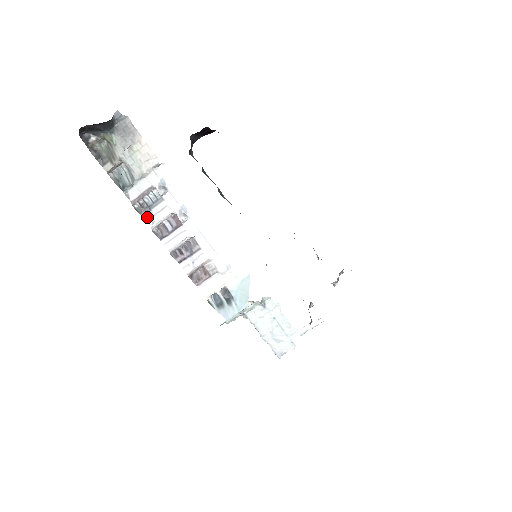
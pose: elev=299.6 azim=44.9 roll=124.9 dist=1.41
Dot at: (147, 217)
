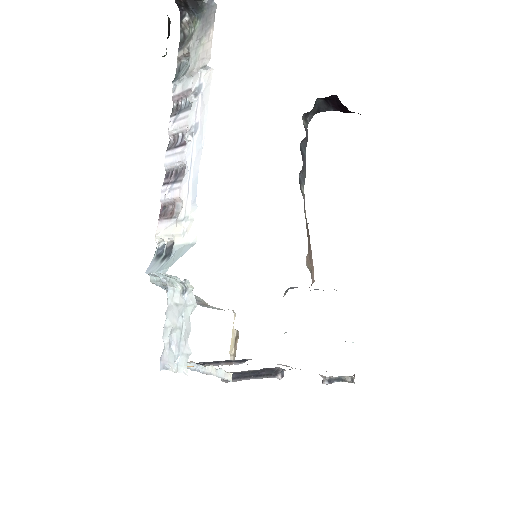
Dot at: (172, 119)
